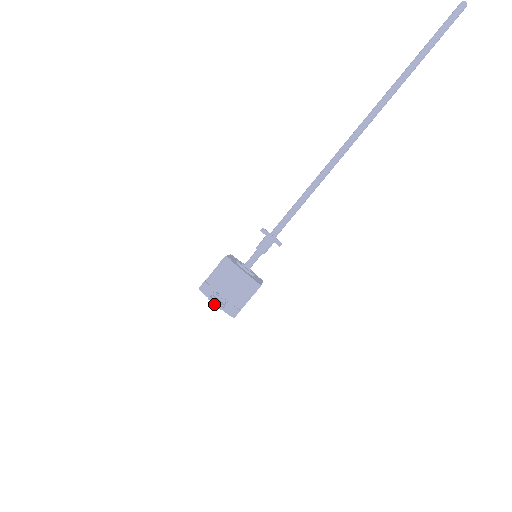
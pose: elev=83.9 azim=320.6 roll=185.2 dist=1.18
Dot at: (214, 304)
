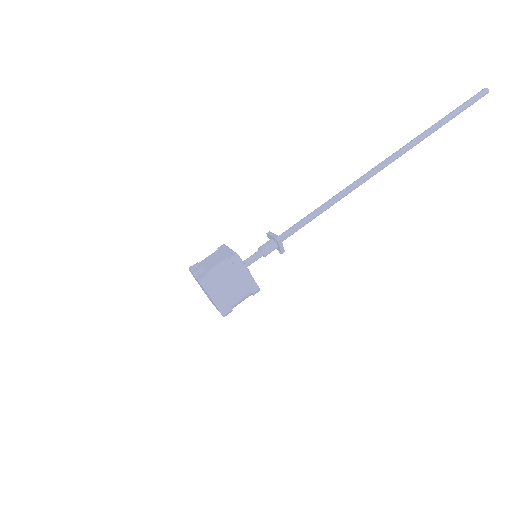
Dot at: (191, 271)
